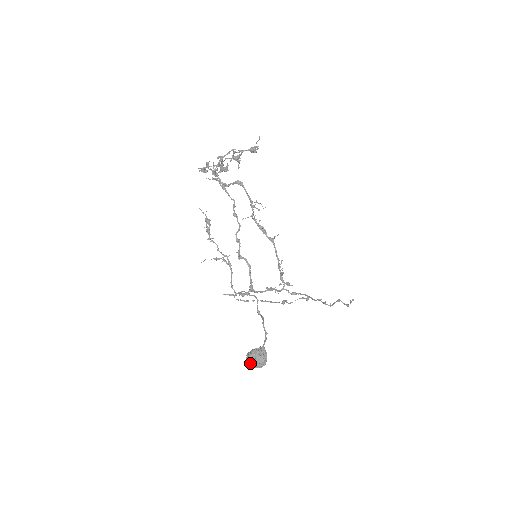
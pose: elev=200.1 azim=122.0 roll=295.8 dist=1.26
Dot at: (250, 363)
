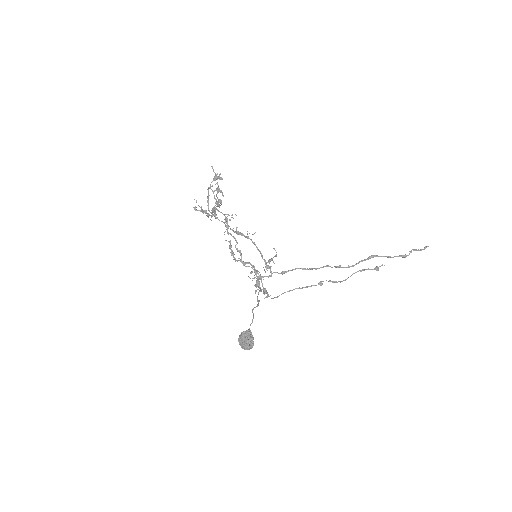
Dot at: (243, 347)
